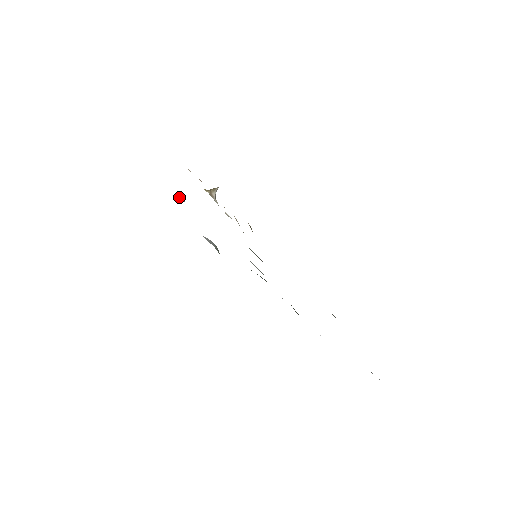
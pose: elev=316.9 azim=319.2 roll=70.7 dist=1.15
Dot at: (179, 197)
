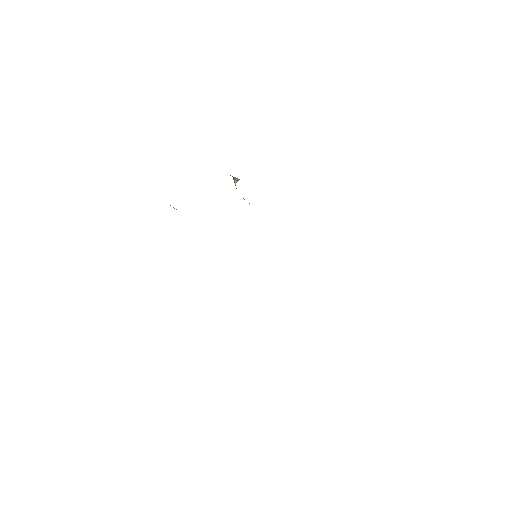
Dot at: occluded
